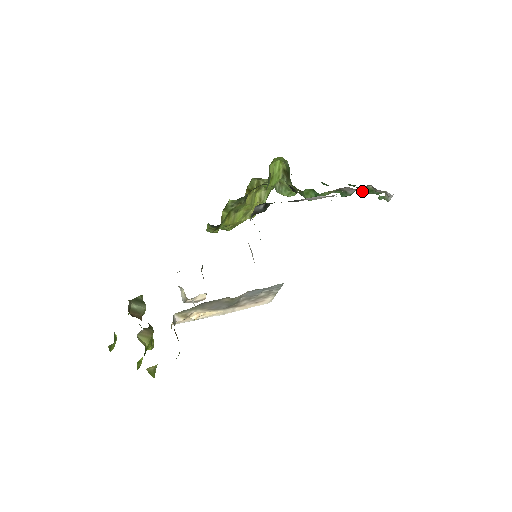
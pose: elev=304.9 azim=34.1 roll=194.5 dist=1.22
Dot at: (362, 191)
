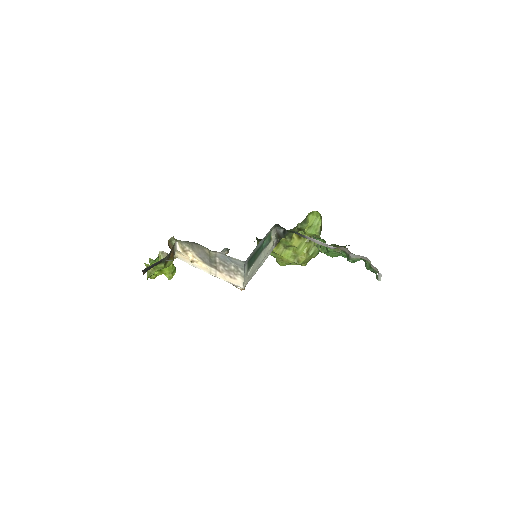
Dot at: (366, 266)
